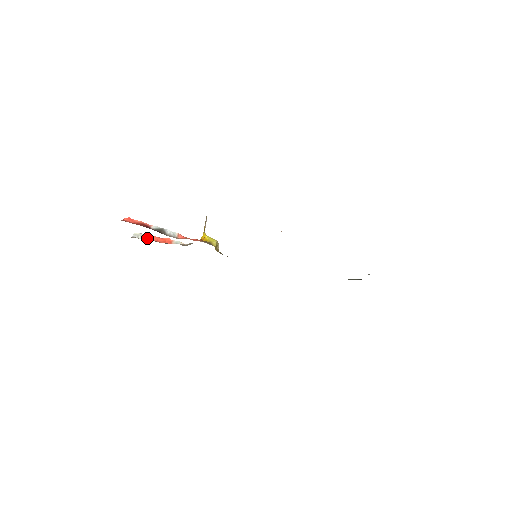
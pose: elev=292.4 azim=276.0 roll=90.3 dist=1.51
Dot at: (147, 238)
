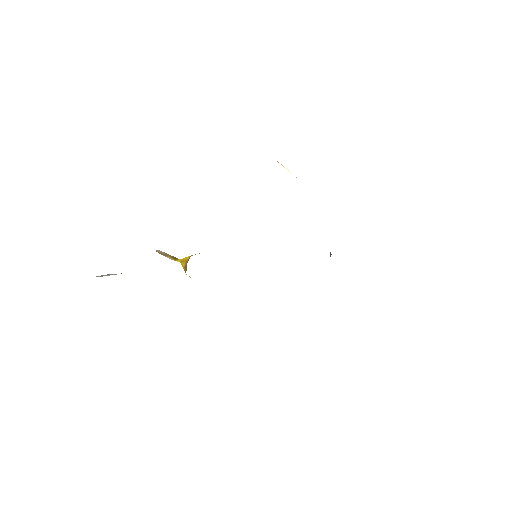
Dot at: occluded
